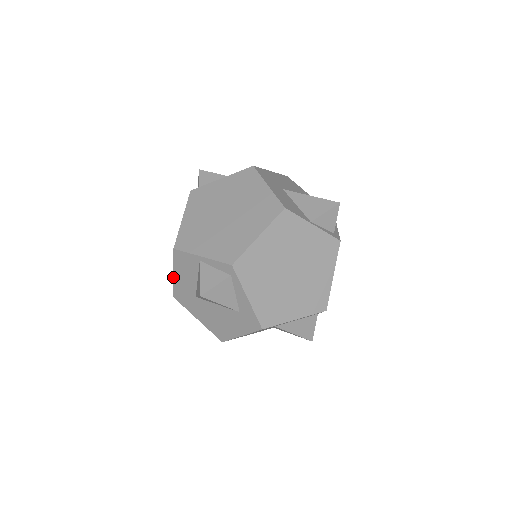
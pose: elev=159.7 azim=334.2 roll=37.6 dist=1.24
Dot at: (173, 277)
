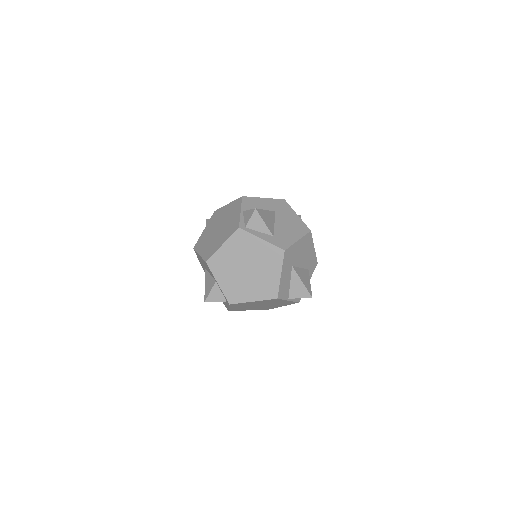
Dot at: (198, 254)
